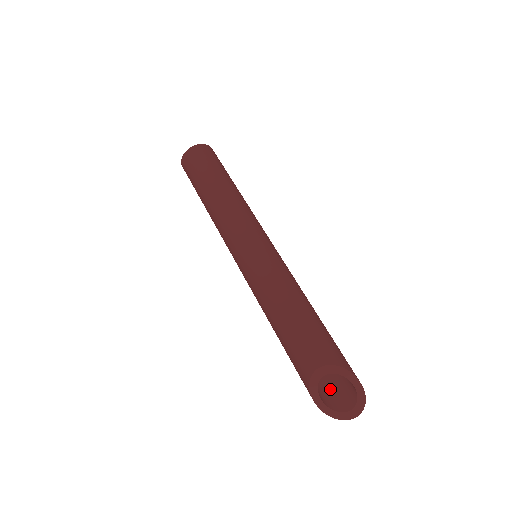
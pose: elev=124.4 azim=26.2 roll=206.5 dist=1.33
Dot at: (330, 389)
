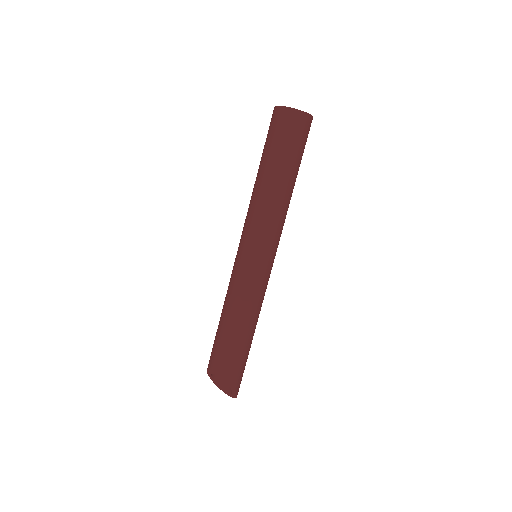
Dot at: occluded
